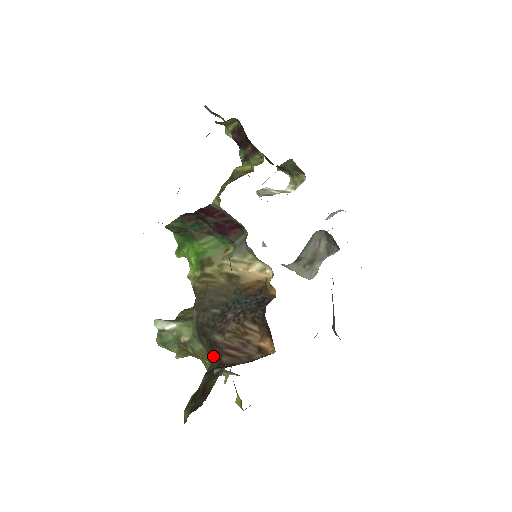
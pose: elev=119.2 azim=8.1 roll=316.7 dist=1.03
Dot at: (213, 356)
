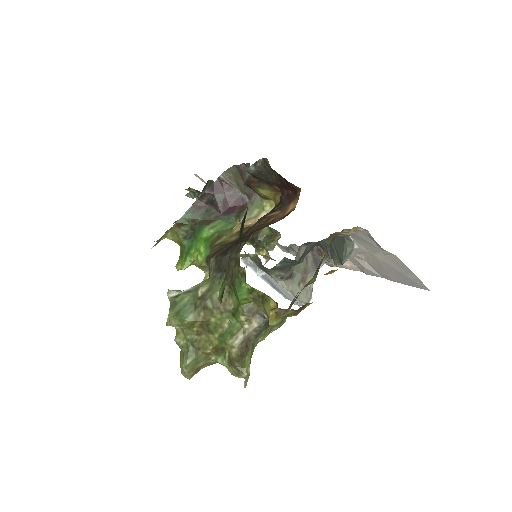
Dot at: (242, 245)
